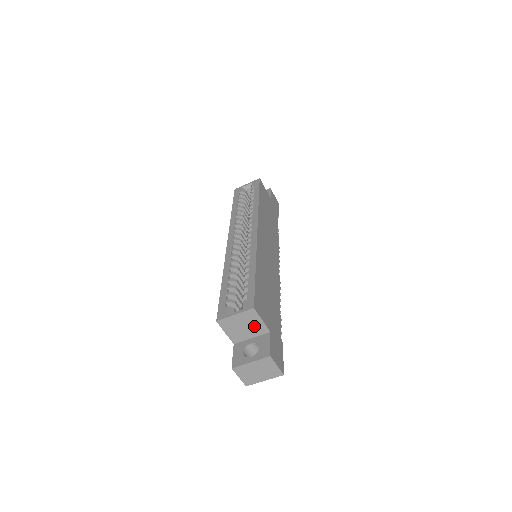
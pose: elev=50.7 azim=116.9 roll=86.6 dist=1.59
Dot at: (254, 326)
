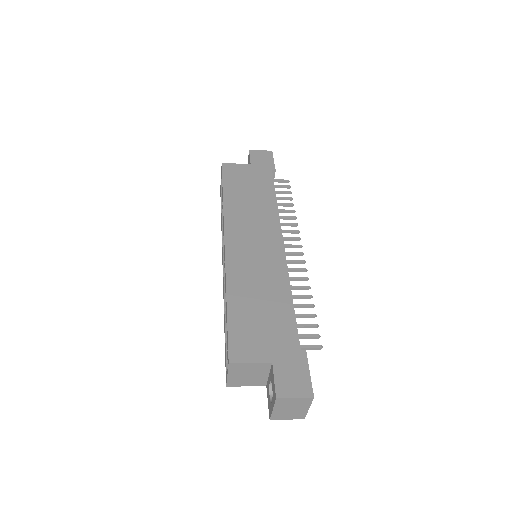
Dot at: (254, 369)
